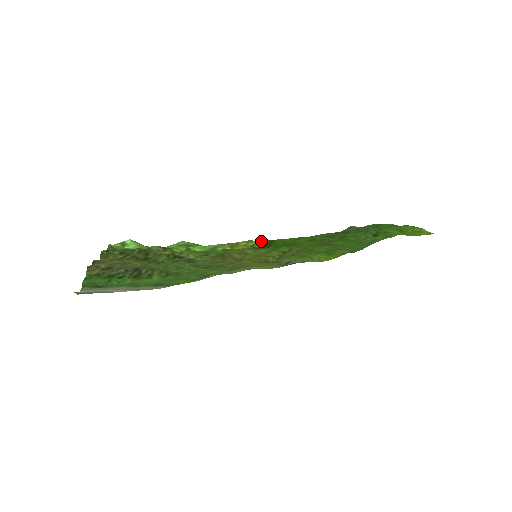
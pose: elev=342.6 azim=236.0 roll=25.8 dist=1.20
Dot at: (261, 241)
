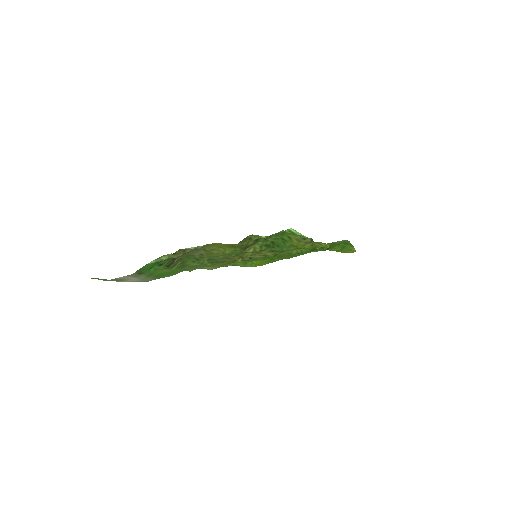
Dot at: (328, 244)
